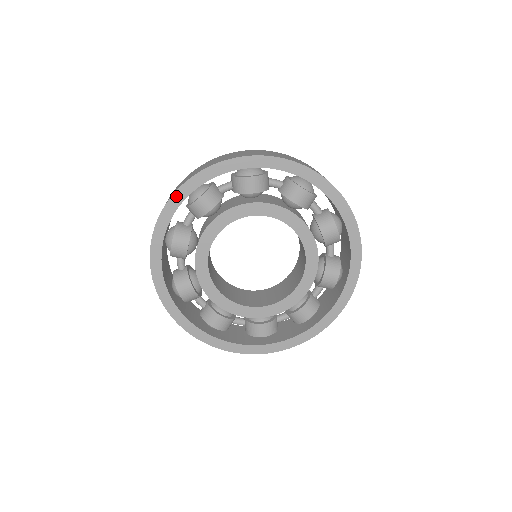
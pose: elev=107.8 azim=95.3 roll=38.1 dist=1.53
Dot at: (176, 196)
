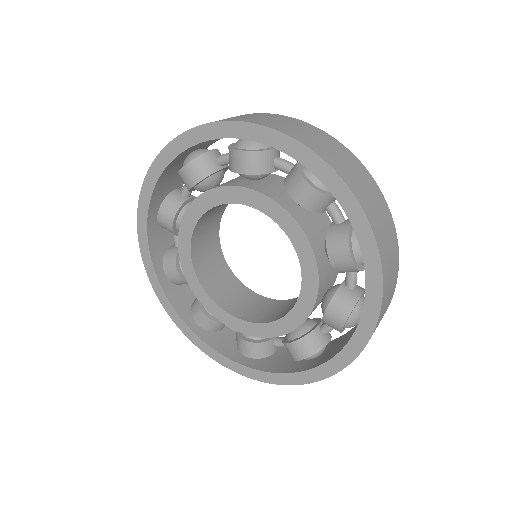
Dot at: (160, 158)
